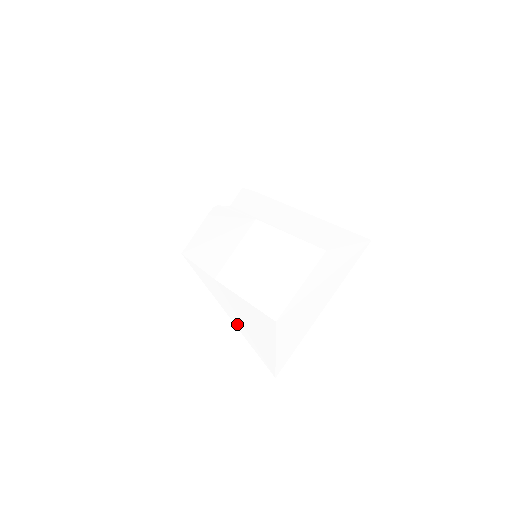
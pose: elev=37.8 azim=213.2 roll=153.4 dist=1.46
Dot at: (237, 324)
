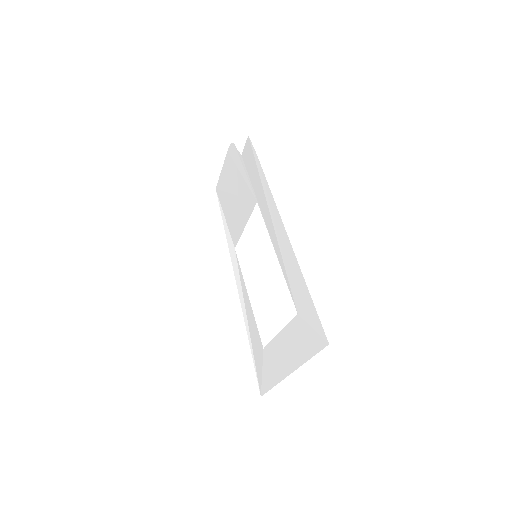
Dot at: (245, 320)
